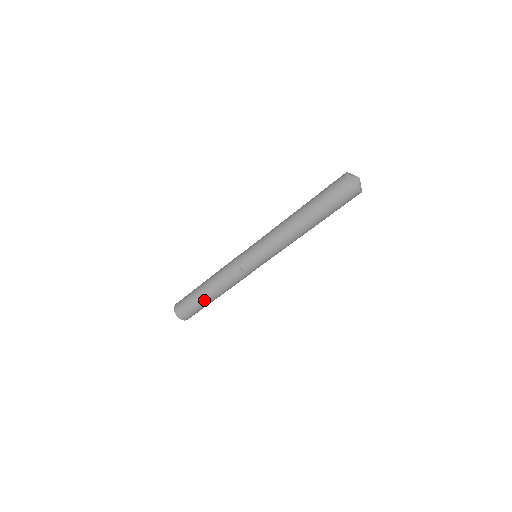
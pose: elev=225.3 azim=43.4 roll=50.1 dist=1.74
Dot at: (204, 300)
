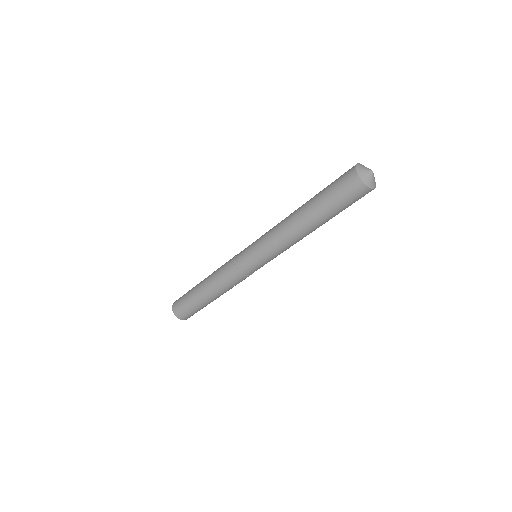
Dot at: (200, 300)
